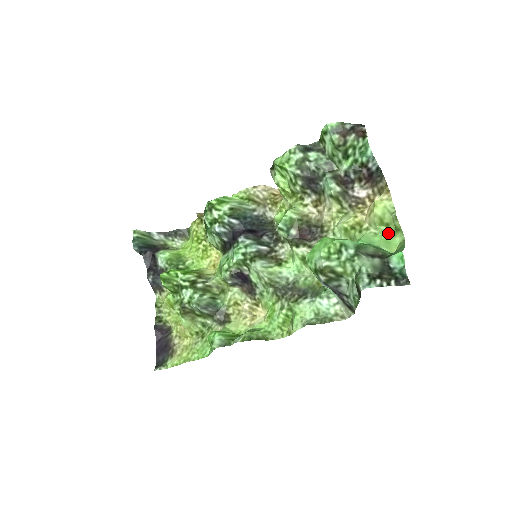
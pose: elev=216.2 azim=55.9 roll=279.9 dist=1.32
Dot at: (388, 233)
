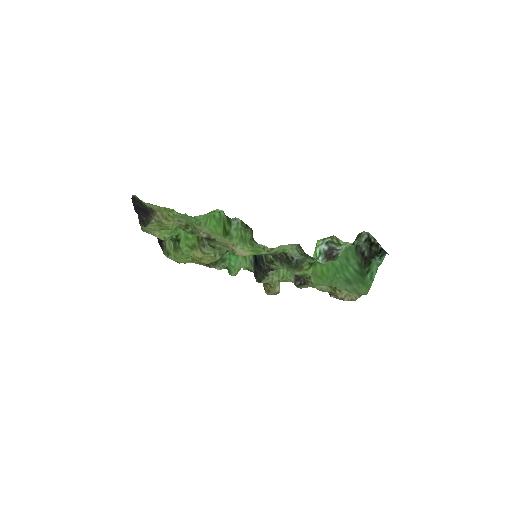
Dot at: (355, 292)
